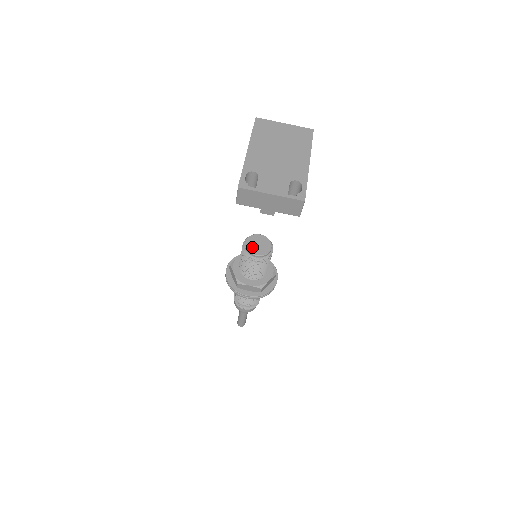
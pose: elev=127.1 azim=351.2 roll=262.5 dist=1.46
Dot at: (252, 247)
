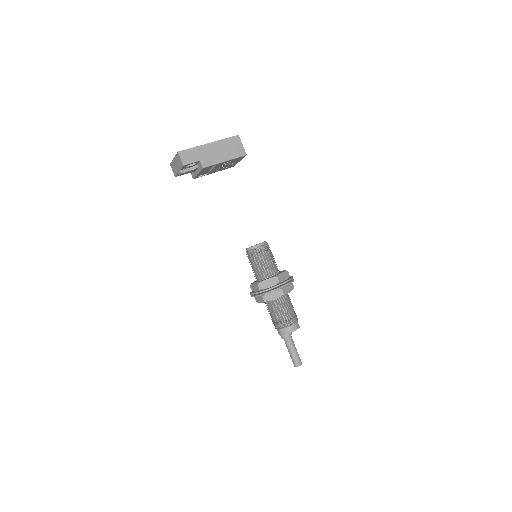
Dot at: occluded
